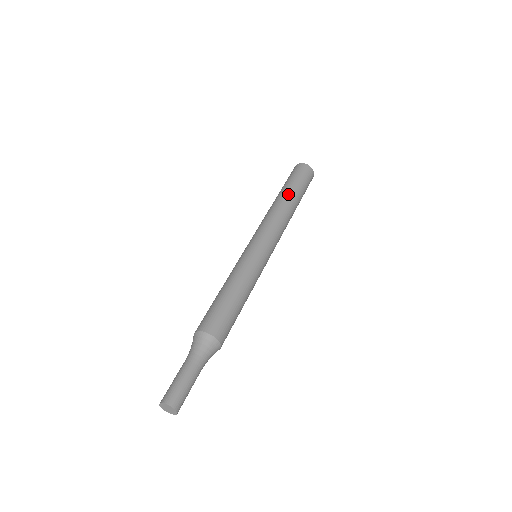
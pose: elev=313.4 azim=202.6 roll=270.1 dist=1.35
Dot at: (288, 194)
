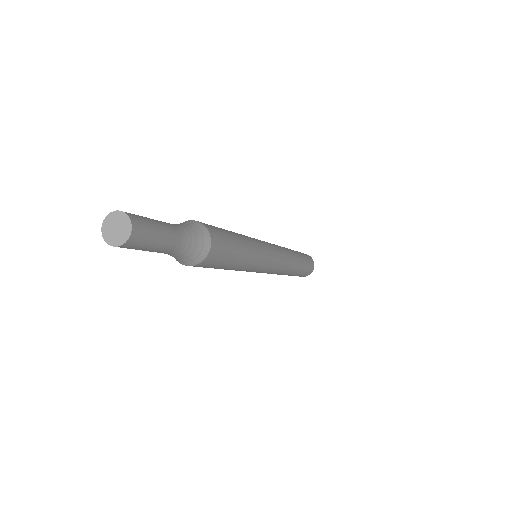
Dot at: occluded
